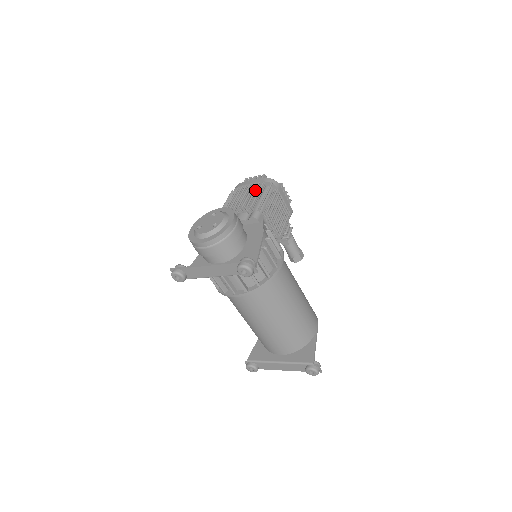
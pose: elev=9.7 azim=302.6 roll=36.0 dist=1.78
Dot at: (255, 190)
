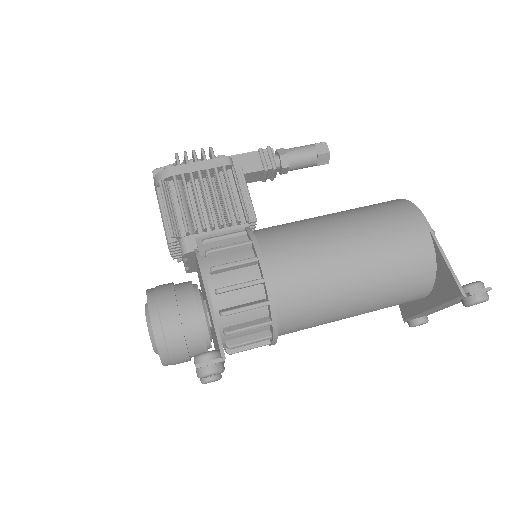
Dot at: occluded
